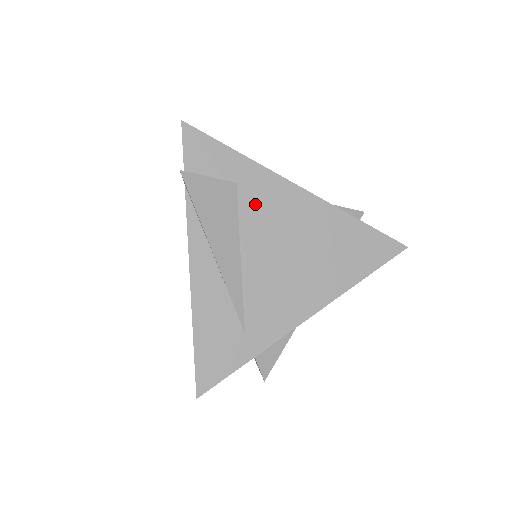
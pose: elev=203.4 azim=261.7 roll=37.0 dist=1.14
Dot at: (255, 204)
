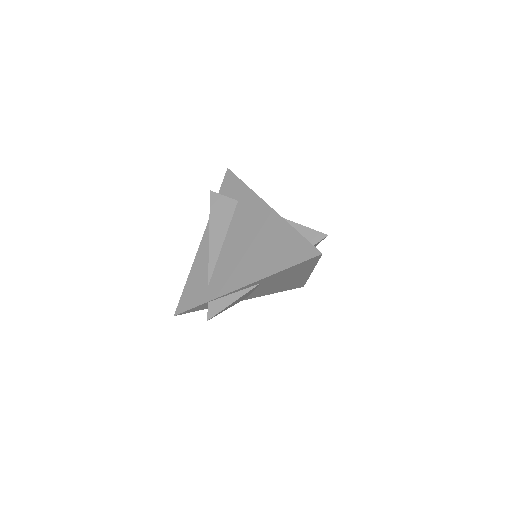
Dot at: (242, 213)
